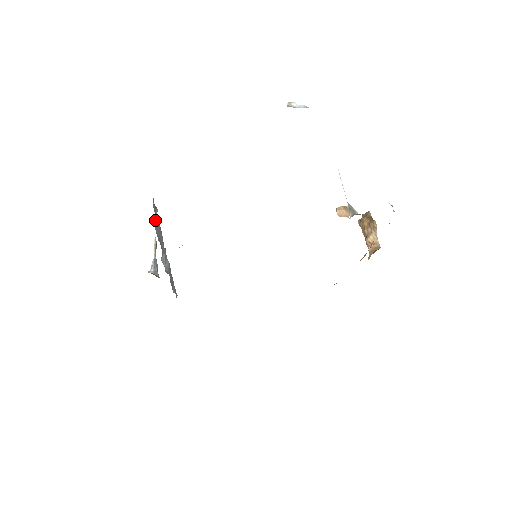
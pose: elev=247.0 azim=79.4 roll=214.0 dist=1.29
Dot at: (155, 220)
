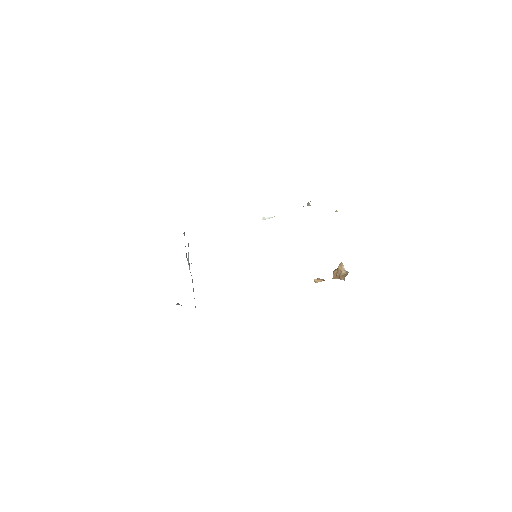
Dot at: occluded
